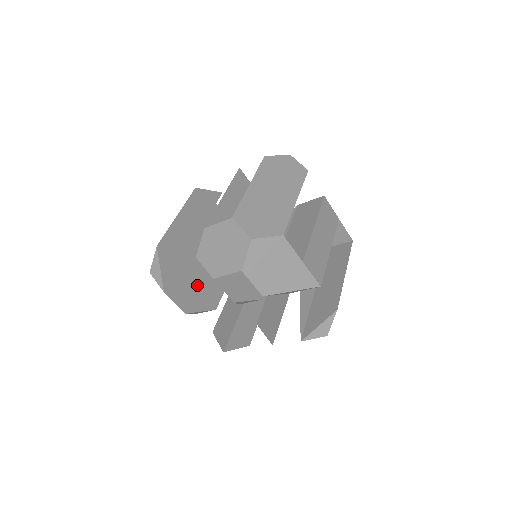
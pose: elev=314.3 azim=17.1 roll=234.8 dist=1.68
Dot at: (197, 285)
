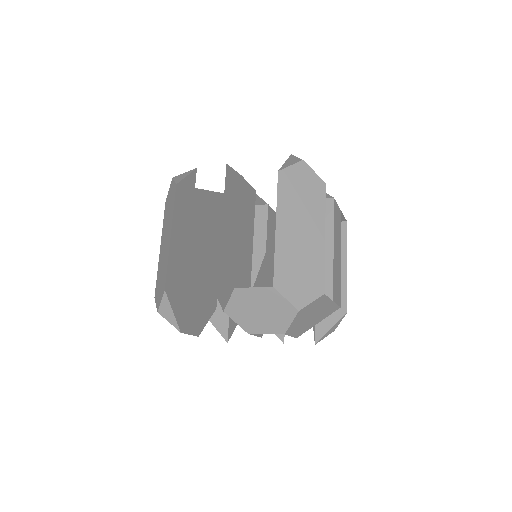
Dot at: (200, 299)
